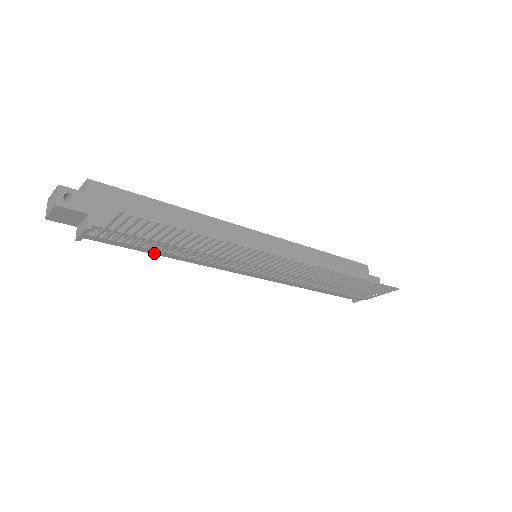
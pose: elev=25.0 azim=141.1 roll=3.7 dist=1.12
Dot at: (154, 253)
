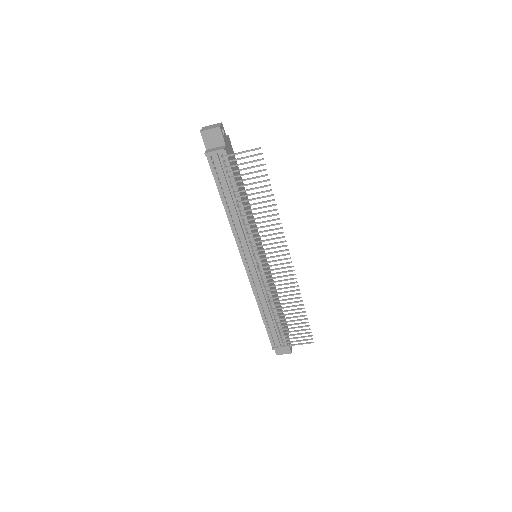
Dot at: (223, 200)
